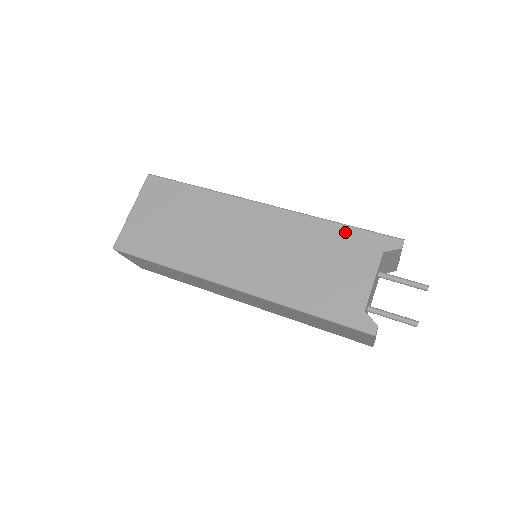
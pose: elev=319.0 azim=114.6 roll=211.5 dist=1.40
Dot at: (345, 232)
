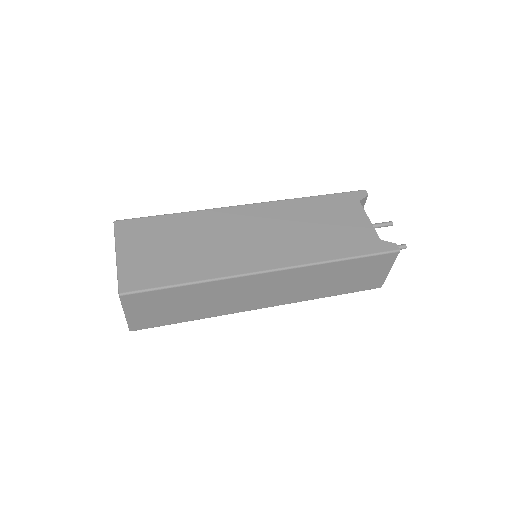
Dot at: (324, 199)
